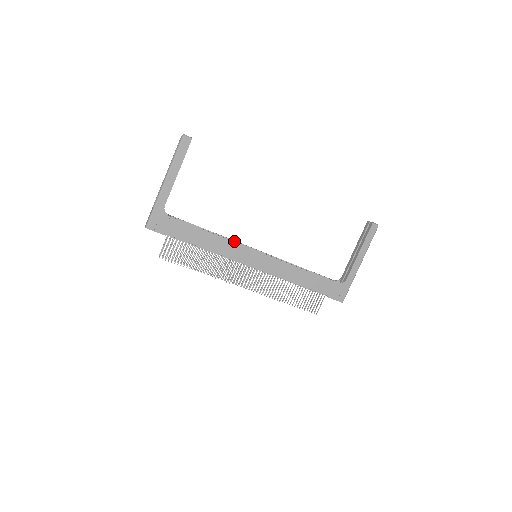
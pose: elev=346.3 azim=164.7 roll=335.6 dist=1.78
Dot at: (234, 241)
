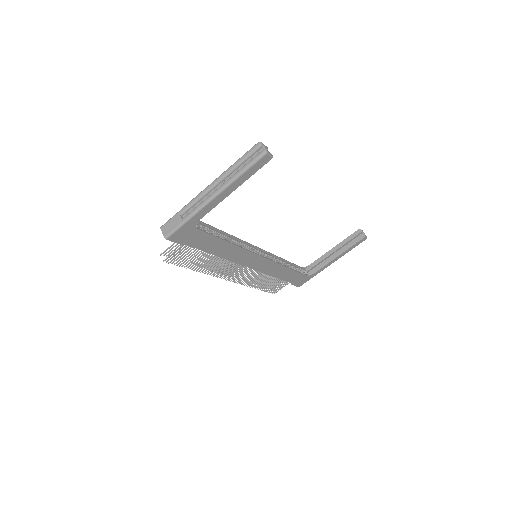
Dot at: (243, 241)
